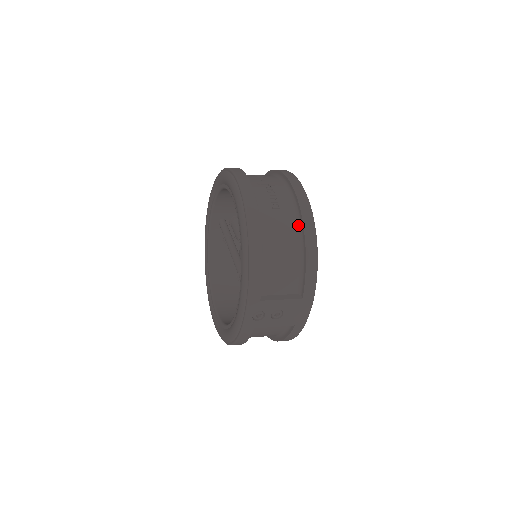
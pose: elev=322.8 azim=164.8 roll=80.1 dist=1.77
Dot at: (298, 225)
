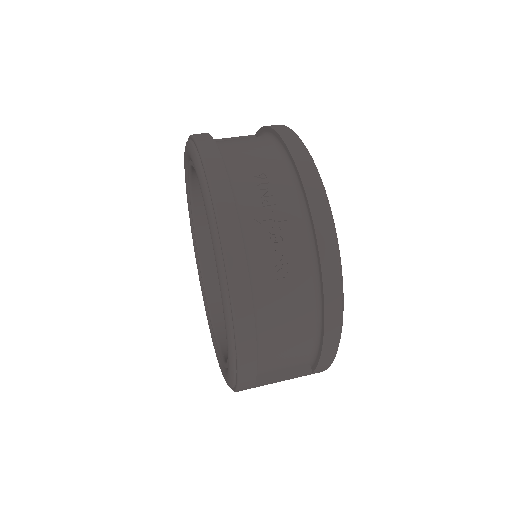
Dot at: (316, 301)
